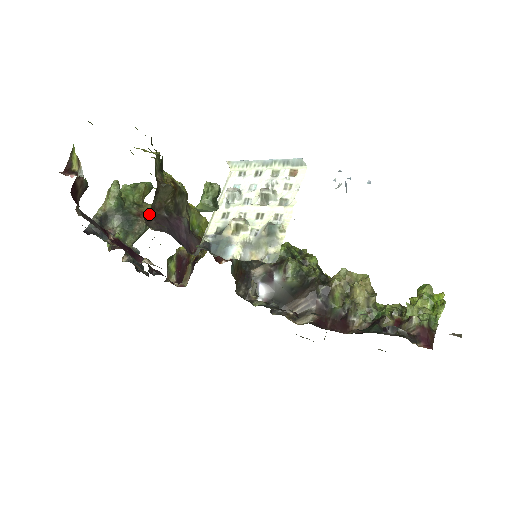
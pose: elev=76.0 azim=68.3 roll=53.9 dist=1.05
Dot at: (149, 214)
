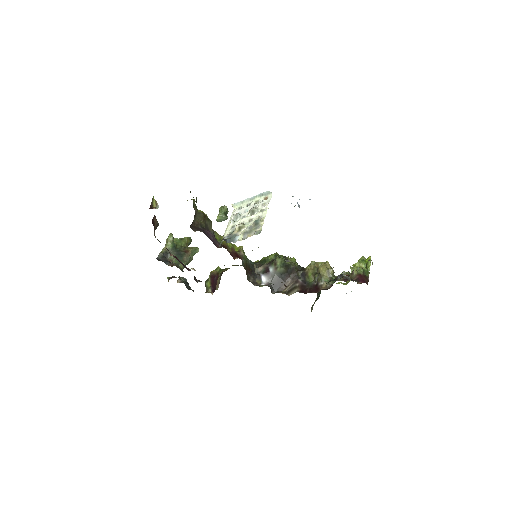
Dot at: (192, 226)
